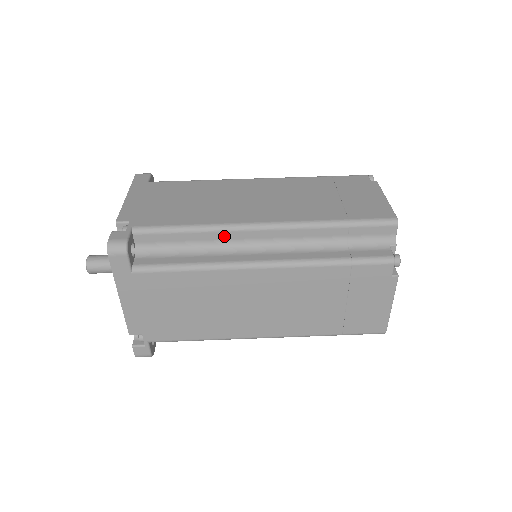
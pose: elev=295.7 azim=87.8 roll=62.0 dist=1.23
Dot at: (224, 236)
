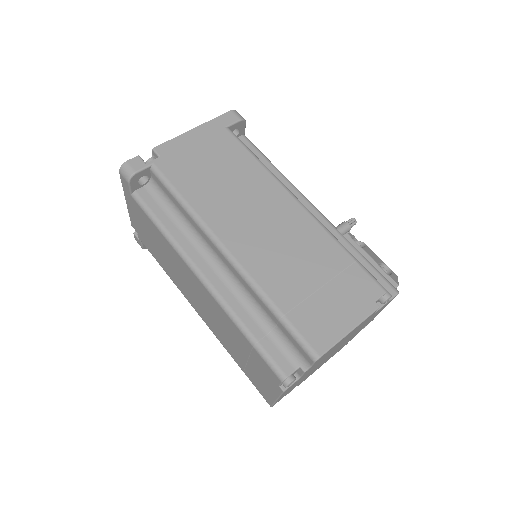
Dot at: (199, 230)
